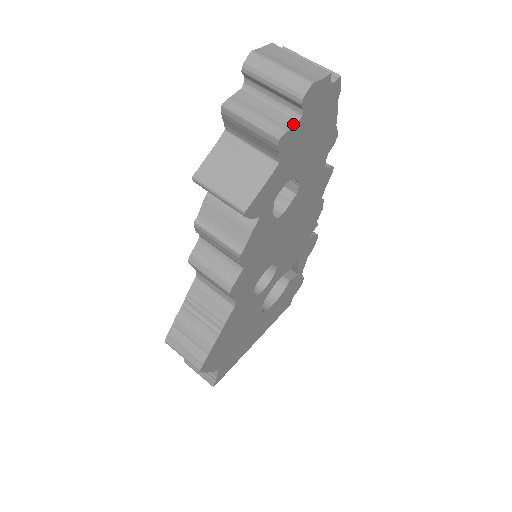
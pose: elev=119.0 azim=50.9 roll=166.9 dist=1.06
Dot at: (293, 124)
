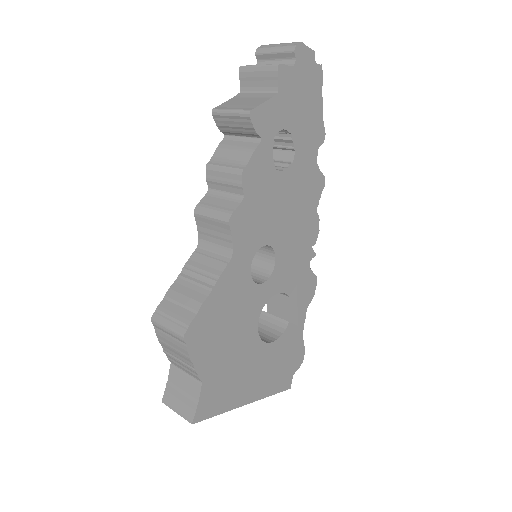
Dot at: (289, 66)
